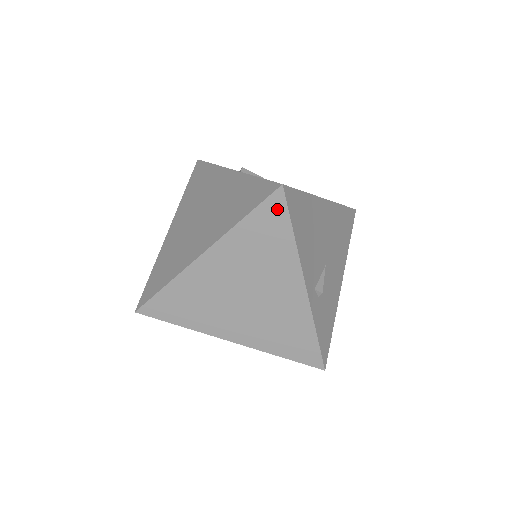
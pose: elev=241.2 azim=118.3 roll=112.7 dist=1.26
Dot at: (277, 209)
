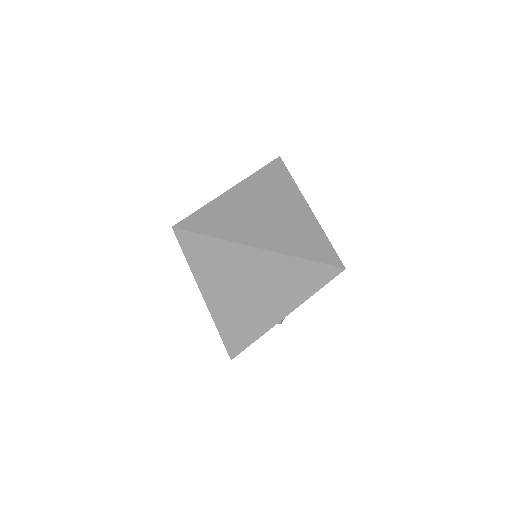
Dot at: (327, 275)
